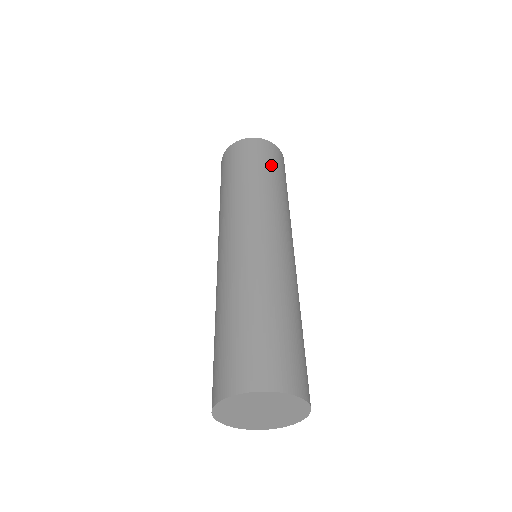
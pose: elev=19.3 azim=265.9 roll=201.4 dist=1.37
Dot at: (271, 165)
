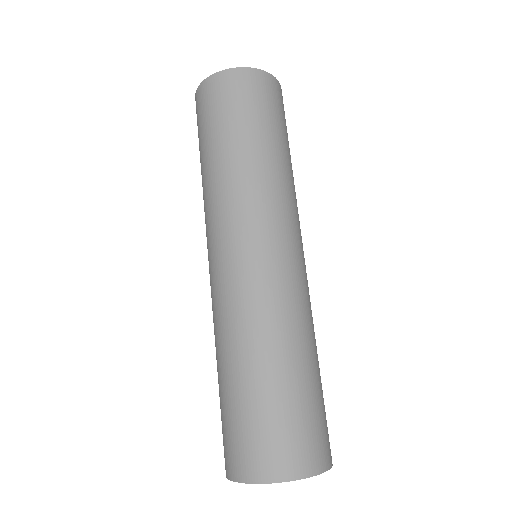
Dot at: (268, 118)
